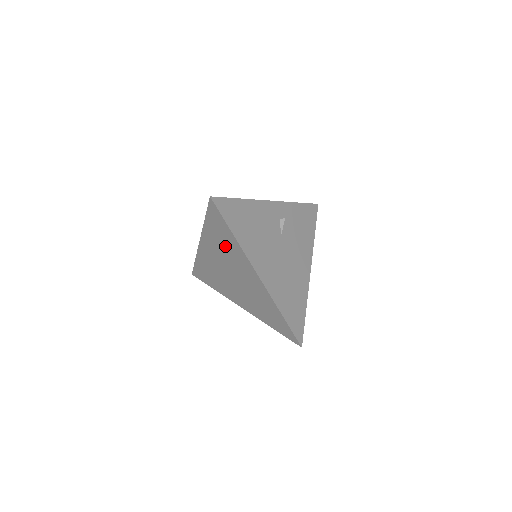
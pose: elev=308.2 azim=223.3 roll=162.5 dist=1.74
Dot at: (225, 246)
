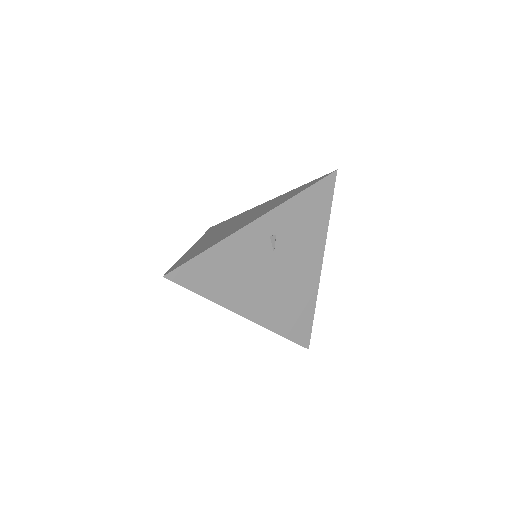
Dot at: occluded
